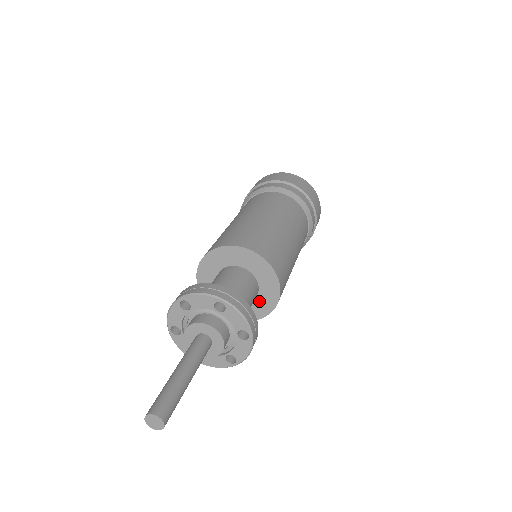
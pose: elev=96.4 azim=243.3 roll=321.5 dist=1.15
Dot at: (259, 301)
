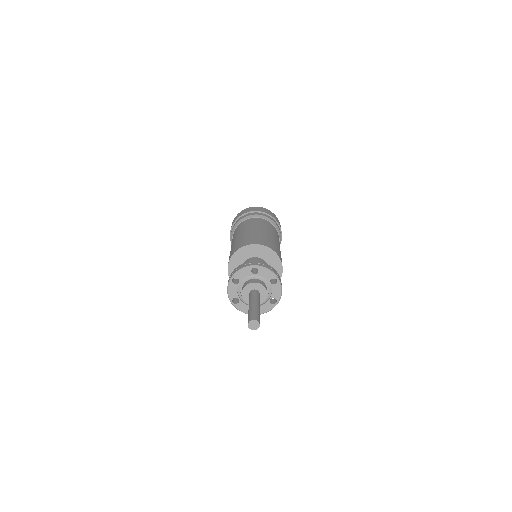
Dot at: occluded
